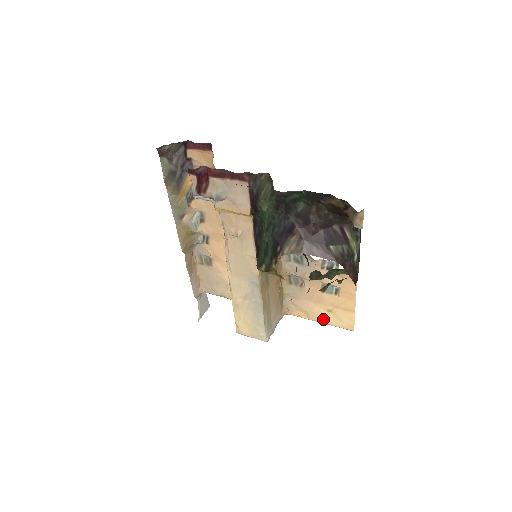
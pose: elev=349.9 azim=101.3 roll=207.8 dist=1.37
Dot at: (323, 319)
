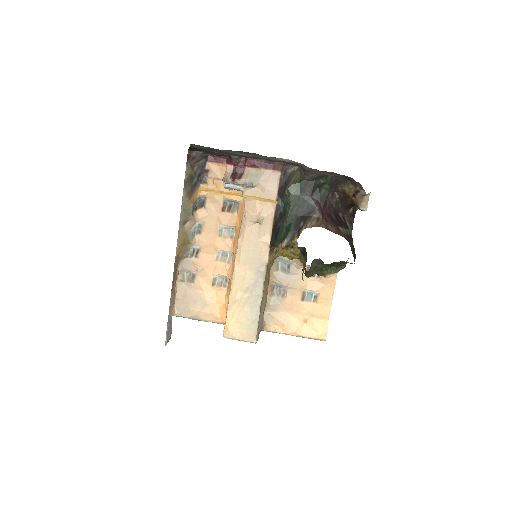
Dot at: (299, 330)
